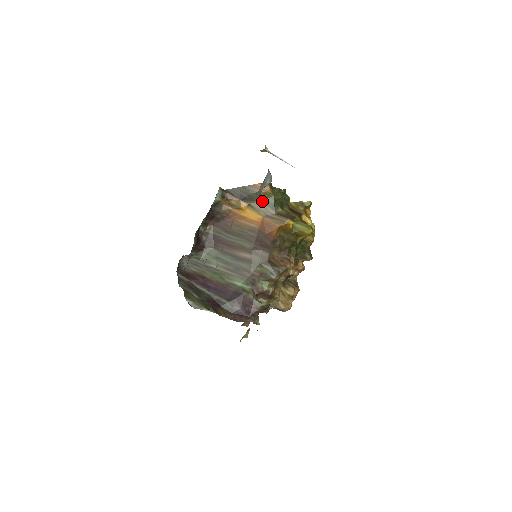
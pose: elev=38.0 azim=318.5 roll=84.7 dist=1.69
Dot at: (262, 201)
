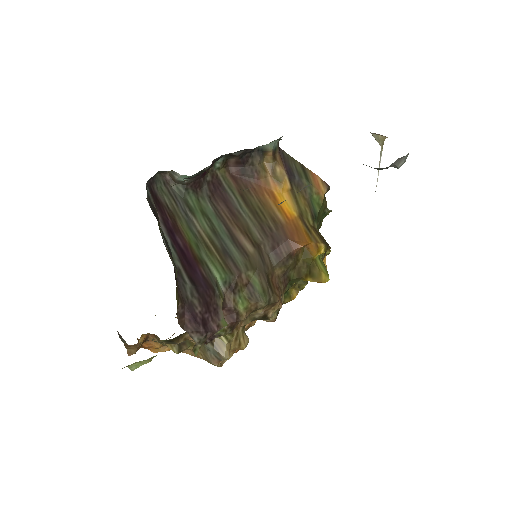
Dot at: (307, 199)
